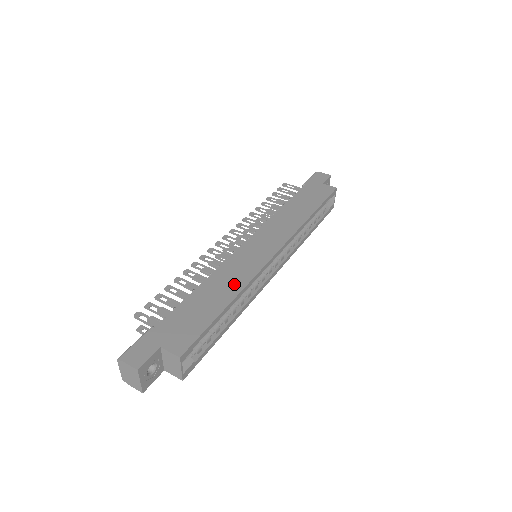
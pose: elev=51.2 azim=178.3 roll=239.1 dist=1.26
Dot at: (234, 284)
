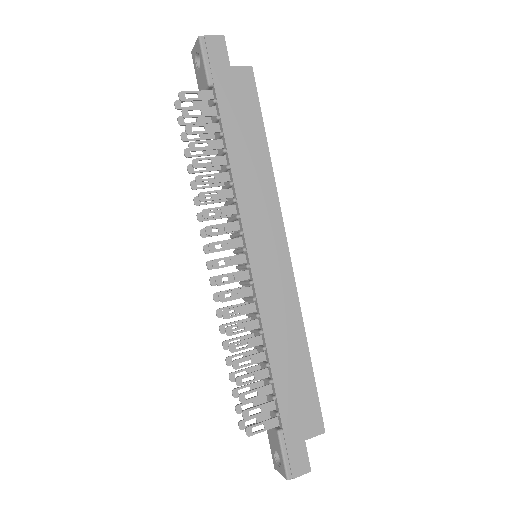
Dot at: (293, 327)
